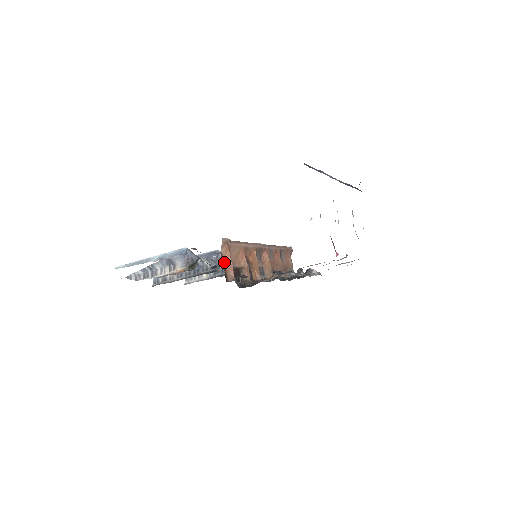
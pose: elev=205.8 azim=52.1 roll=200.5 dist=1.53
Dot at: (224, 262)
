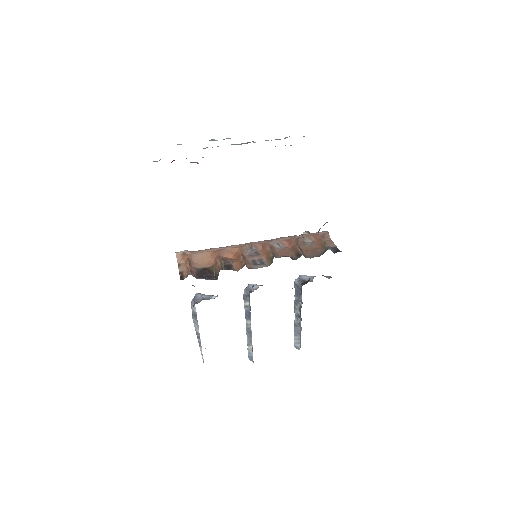
Dot at: (181, 268)
